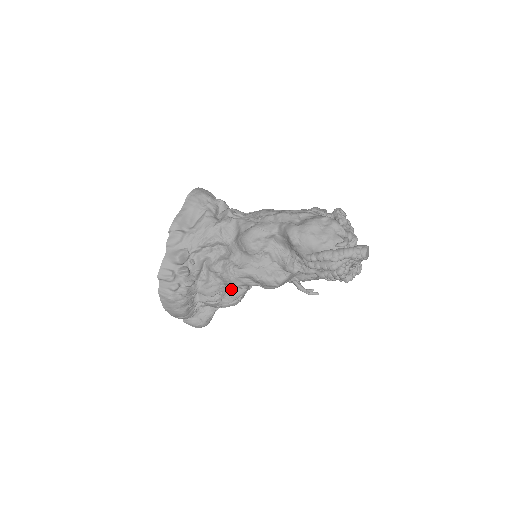
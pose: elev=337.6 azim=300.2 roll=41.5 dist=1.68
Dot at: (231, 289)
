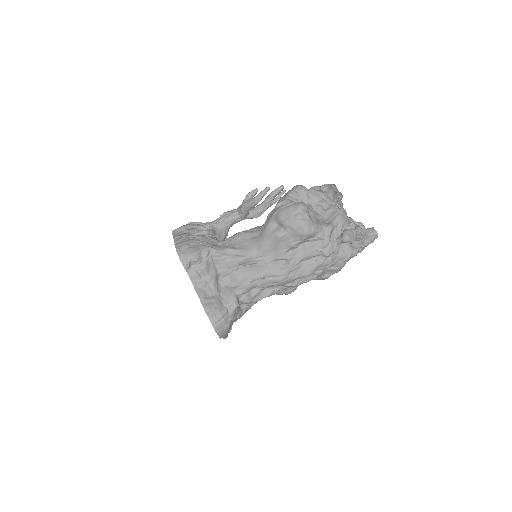
Dot at: occluded
